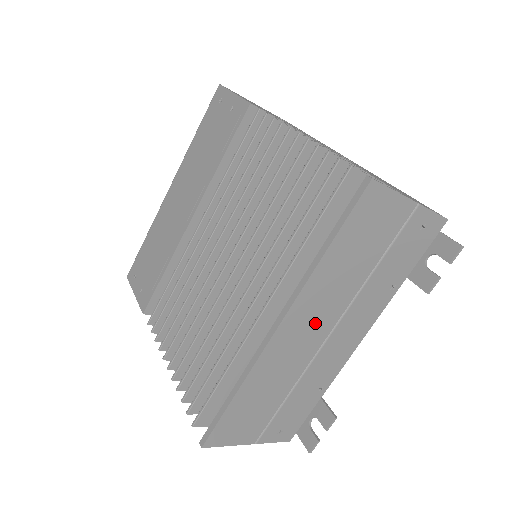
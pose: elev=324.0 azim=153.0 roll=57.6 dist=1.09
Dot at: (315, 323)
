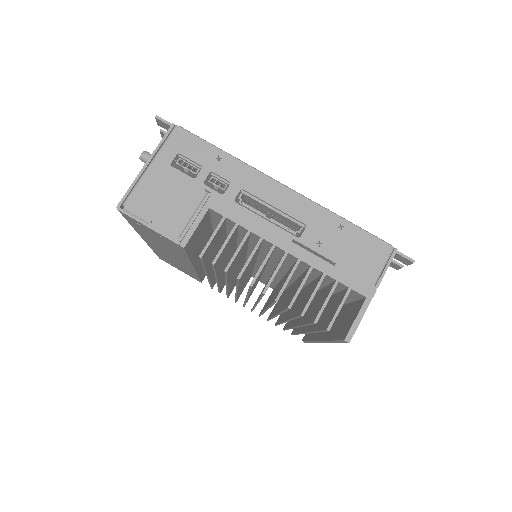
Dot at: occluded
